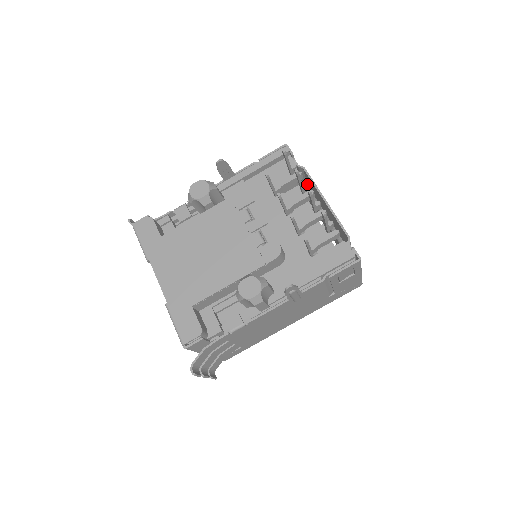
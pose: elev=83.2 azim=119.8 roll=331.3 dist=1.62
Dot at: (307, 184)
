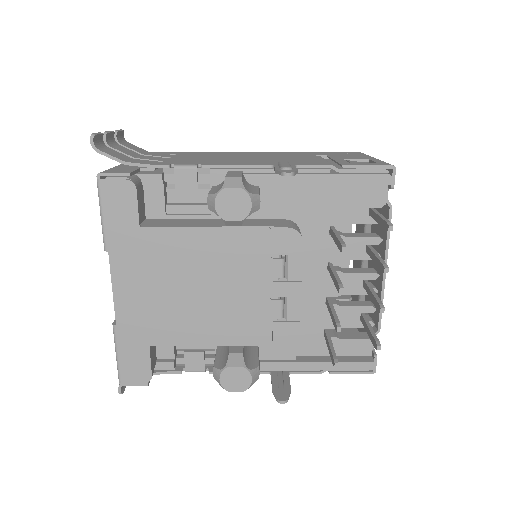
Dot at: occluded
